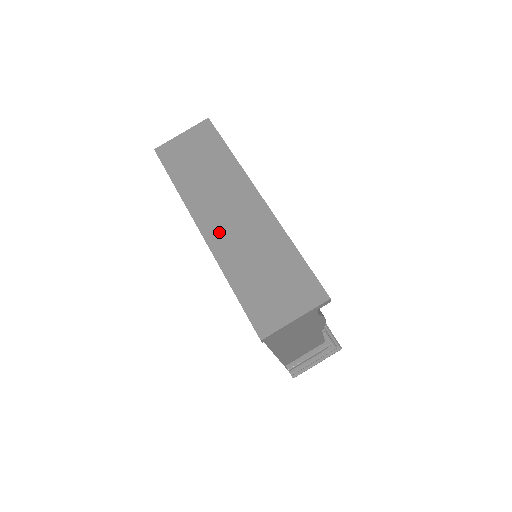
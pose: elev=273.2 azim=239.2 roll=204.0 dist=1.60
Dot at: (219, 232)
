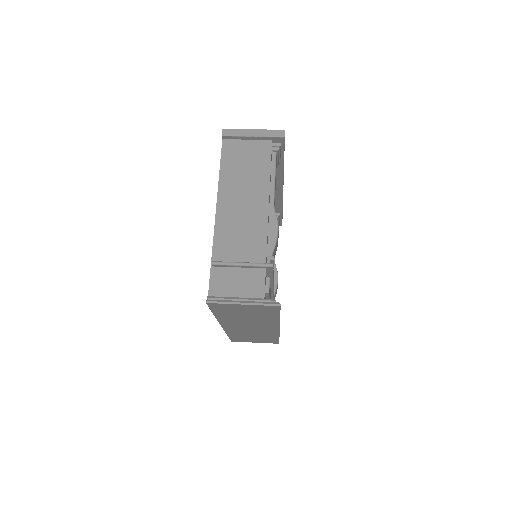
Dot at: occluded
